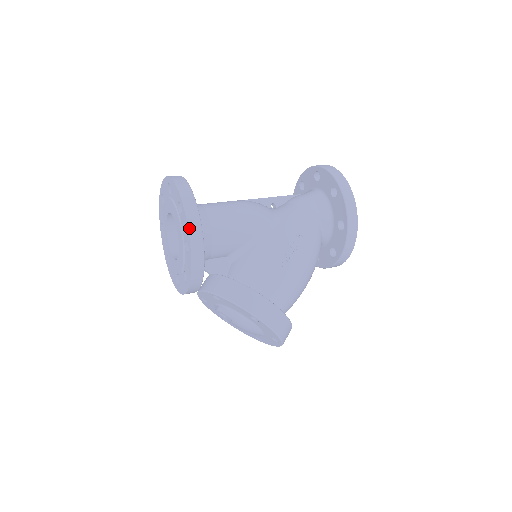
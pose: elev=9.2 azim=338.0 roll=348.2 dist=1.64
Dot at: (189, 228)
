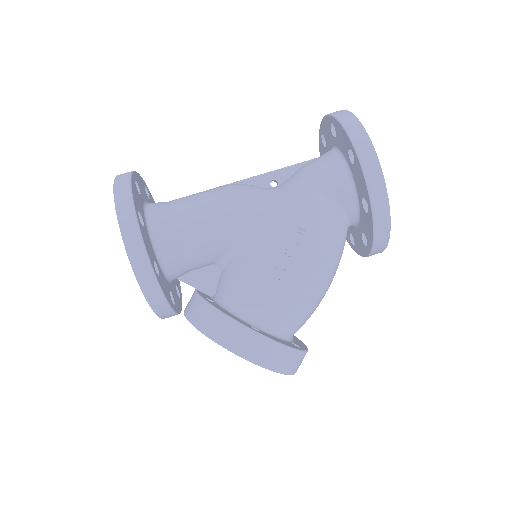
Dot at: (129, 255)
